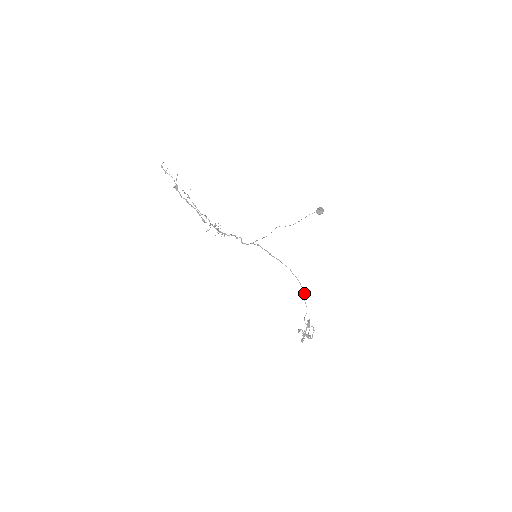
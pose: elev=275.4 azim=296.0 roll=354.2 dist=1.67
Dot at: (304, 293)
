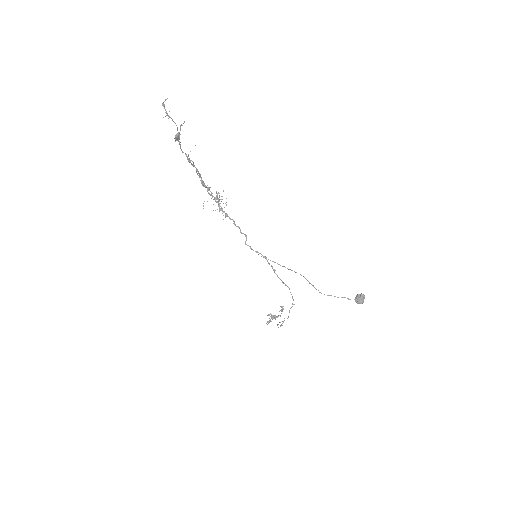
Dot at: (292, 306)
